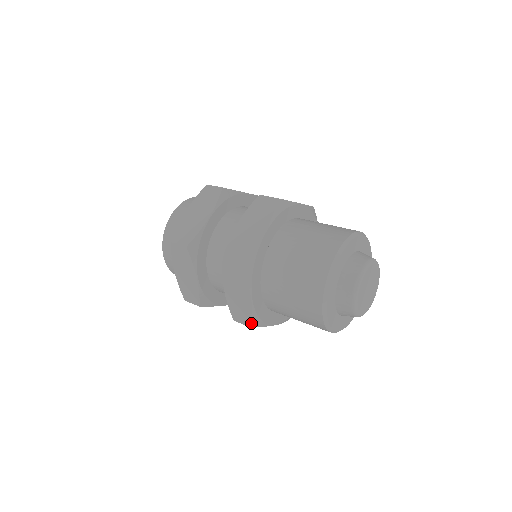
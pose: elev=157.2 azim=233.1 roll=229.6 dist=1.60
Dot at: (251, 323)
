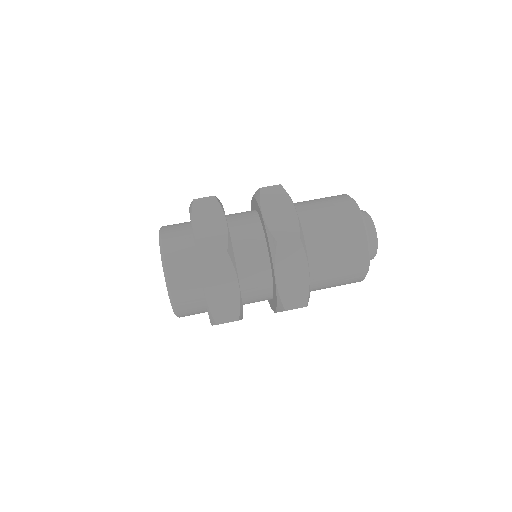
Dot at: (307, 301)
